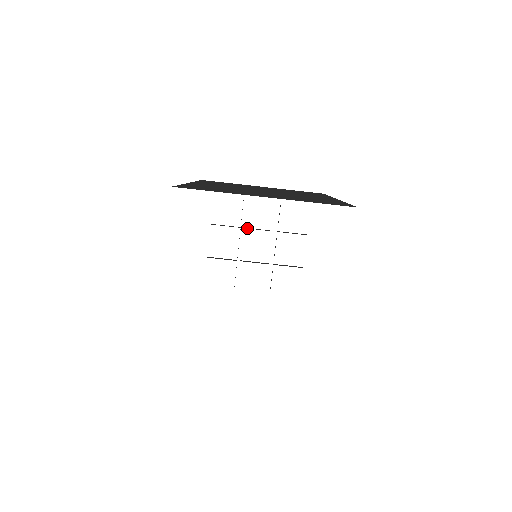
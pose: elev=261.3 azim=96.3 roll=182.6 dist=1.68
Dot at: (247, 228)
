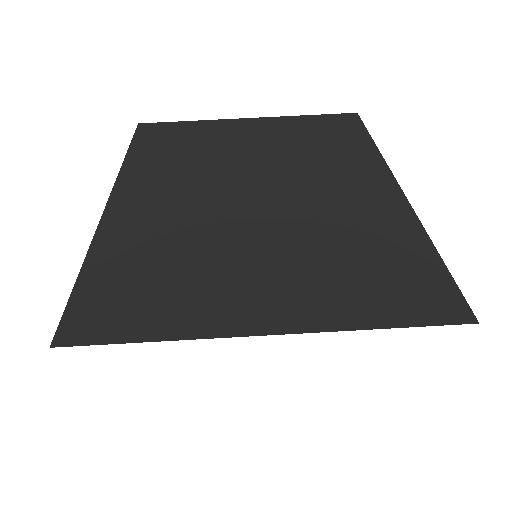
Dot at: occluded
